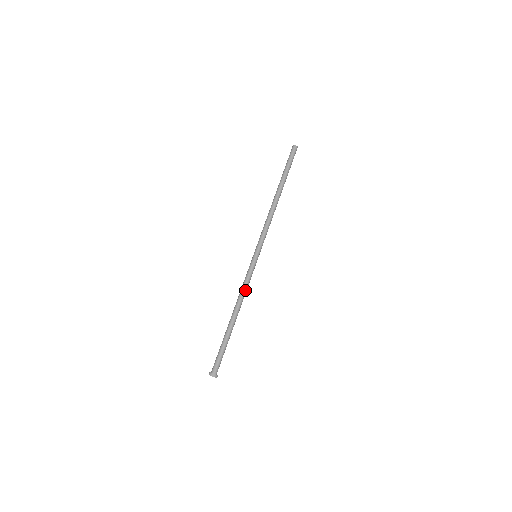
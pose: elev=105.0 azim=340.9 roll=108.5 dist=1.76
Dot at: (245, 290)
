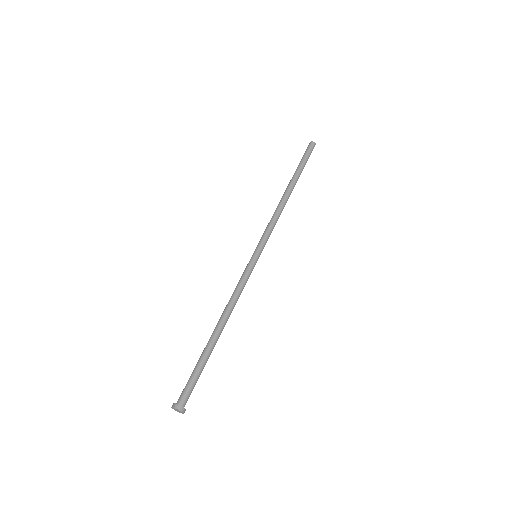
Dot at: (235, 294)
